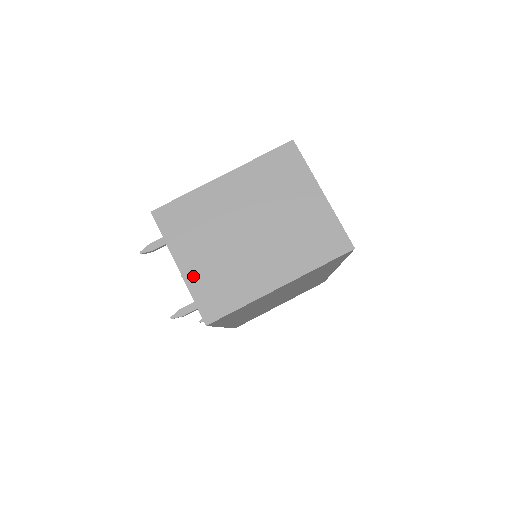
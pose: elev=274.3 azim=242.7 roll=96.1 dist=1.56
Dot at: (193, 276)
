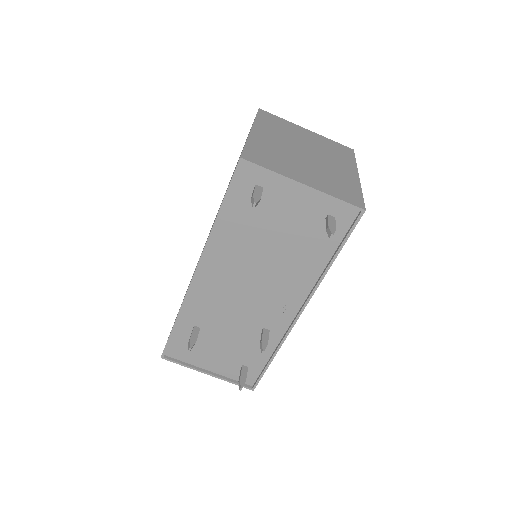
Dot at: (319, 186)
